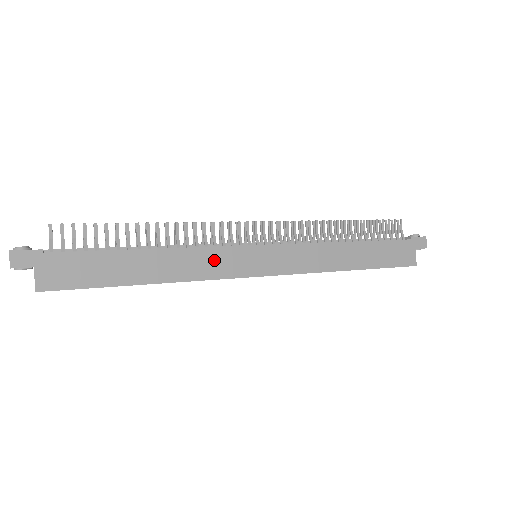
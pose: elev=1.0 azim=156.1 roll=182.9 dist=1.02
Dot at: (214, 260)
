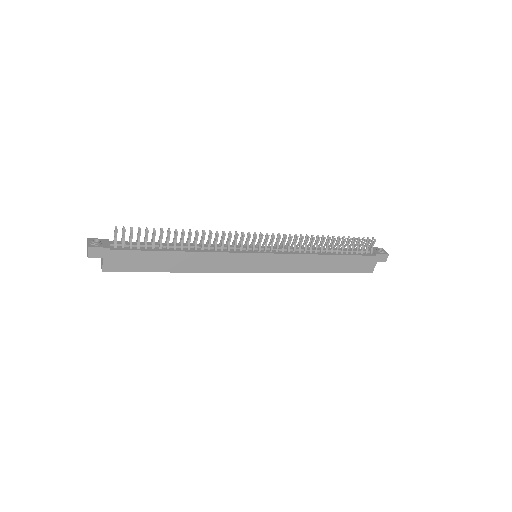
Dot at: (225, 261)
